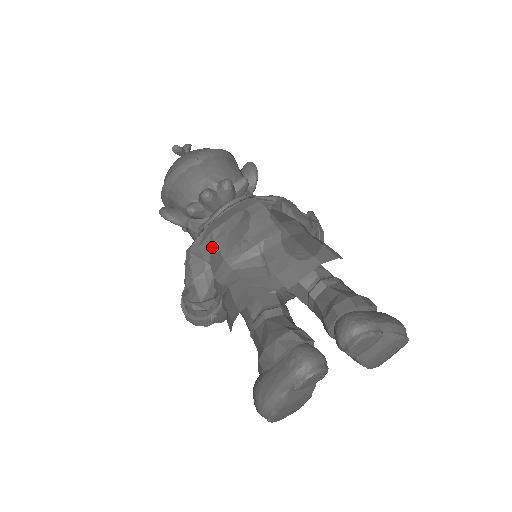
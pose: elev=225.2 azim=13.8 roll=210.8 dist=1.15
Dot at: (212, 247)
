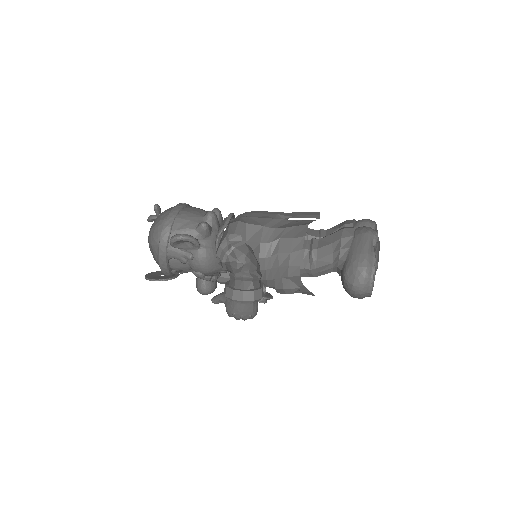
Dot at: (246, 228)
